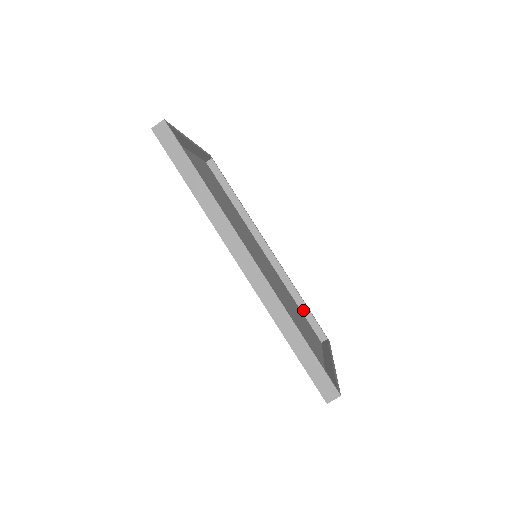
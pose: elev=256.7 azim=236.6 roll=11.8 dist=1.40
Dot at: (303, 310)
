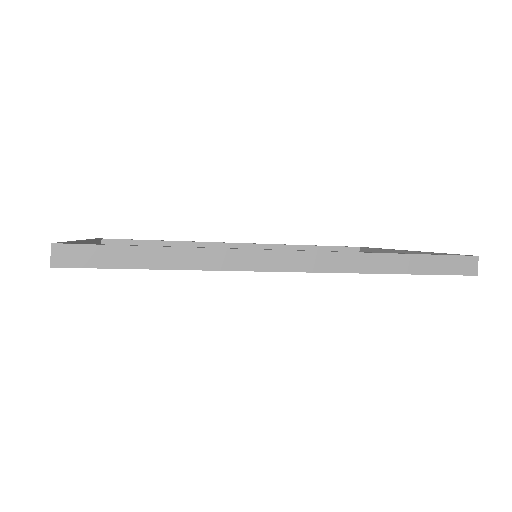
Dot at: occluded
